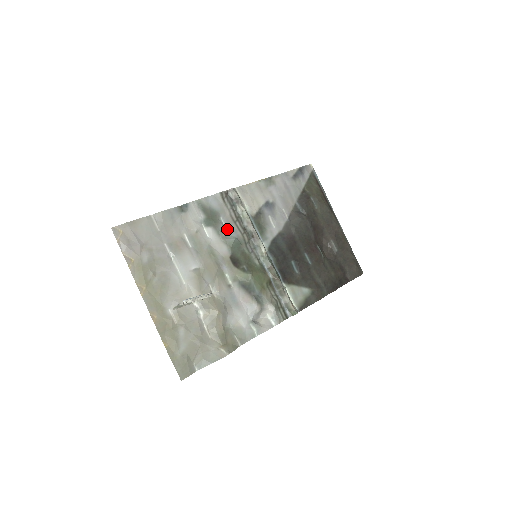
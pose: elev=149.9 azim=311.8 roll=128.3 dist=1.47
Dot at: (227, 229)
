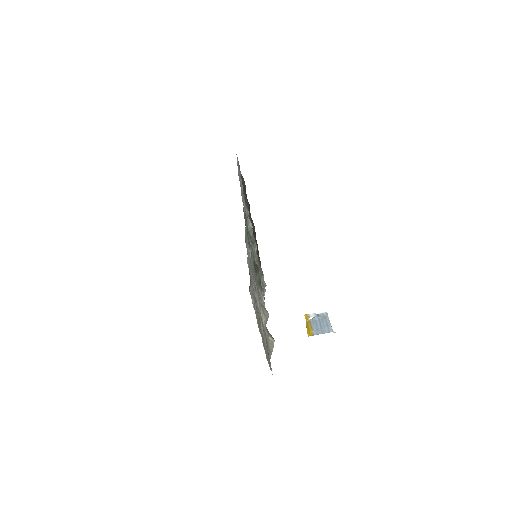
Dot at: occluded
